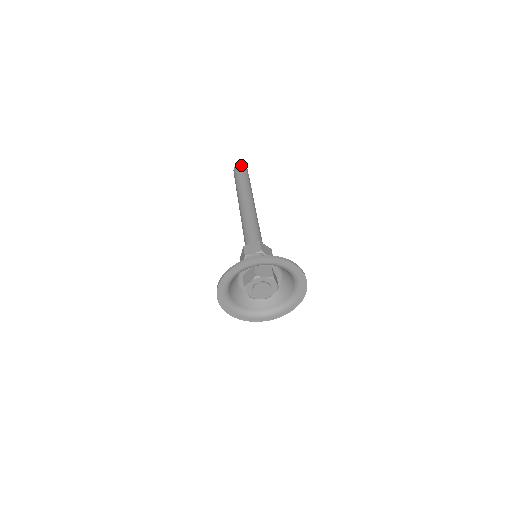
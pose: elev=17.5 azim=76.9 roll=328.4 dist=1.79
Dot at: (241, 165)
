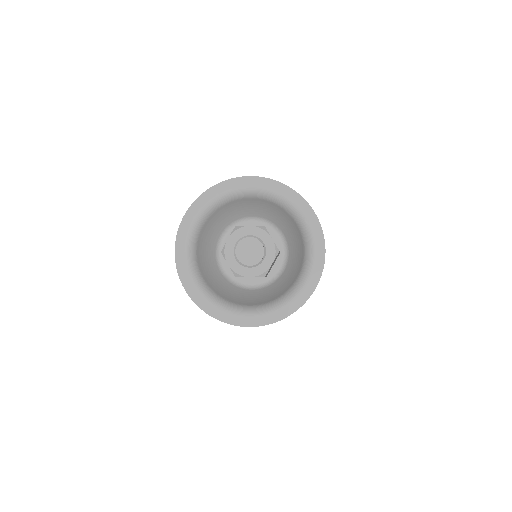
Dot at: occluded
